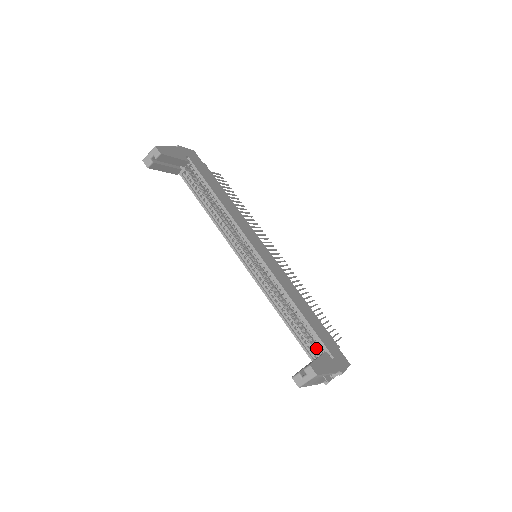
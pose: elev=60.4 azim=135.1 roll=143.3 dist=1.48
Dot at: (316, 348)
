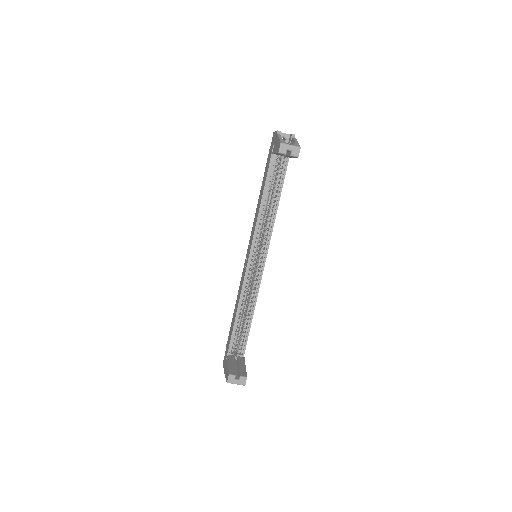
Dot at: occluded
